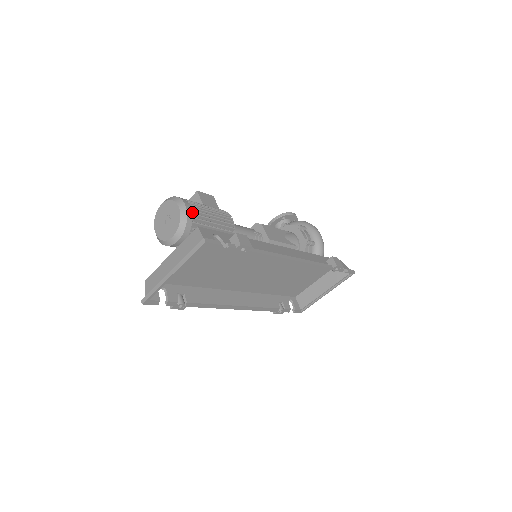
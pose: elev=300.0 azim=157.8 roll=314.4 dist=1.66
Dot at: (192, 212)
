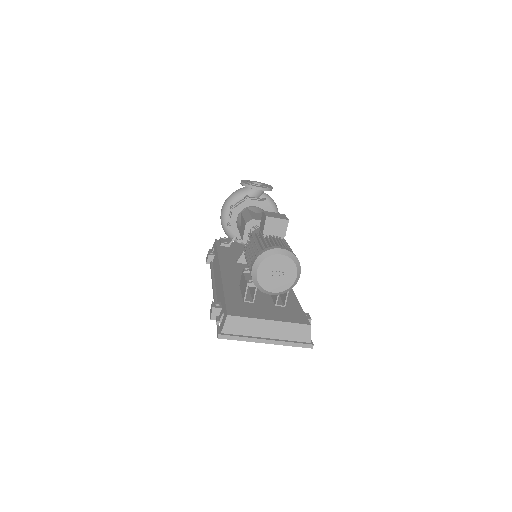
Dot at: occluded
